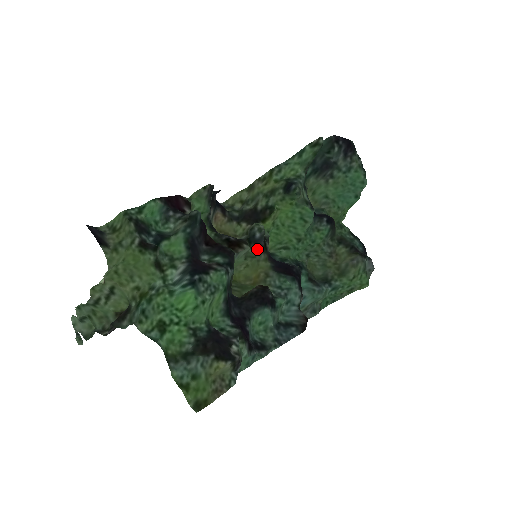
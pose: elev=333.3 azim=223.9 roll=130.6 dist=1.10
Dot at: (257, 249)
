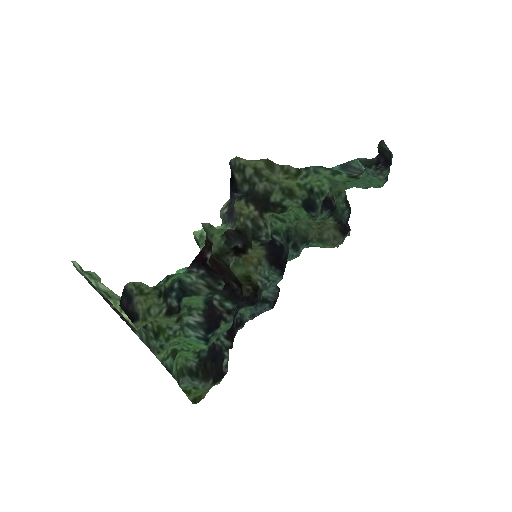
Dot at: (258, 243)
